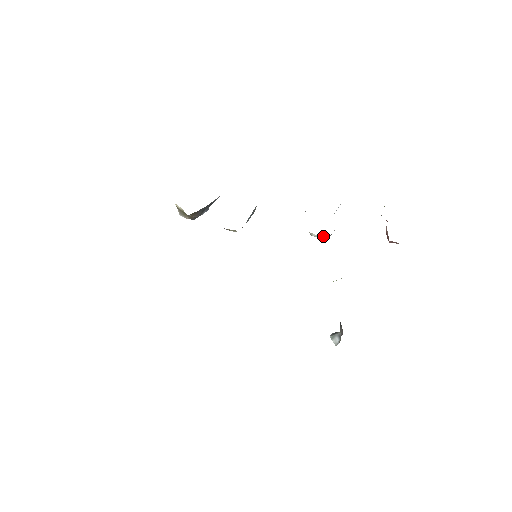
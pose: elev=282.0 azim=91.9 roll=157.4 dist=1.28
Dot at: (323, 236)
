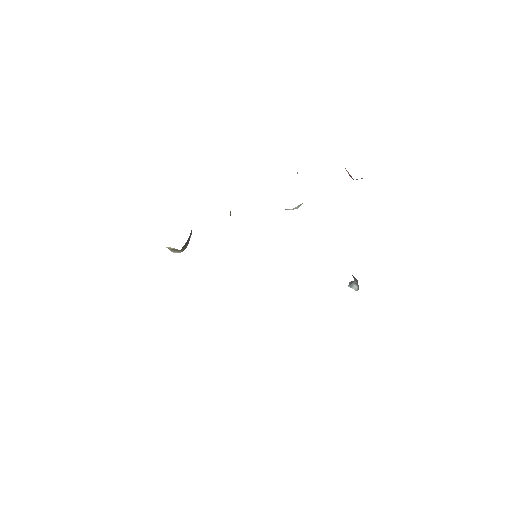
Dot at: (299, 206)
